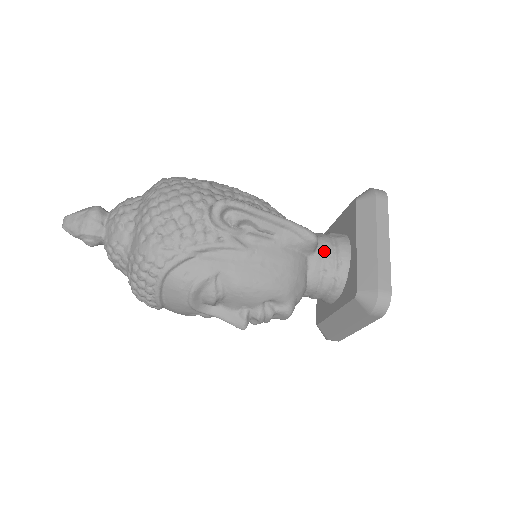
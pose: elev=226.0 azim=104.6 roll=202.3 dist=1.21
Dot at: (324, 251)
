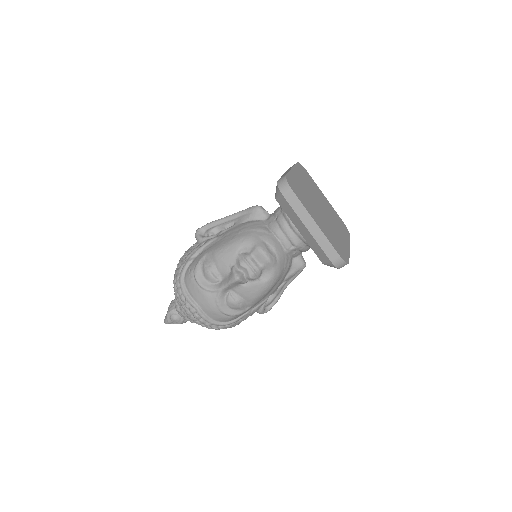
Dot at: (274, 211)
